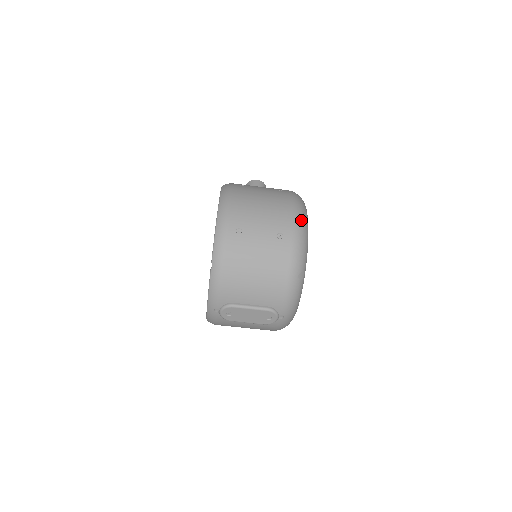
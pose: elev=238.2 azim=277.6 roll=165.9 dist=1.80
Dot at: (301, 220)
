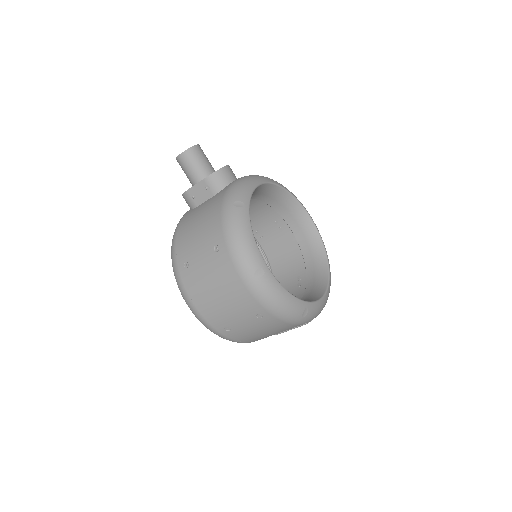
Dot at: (262, 291)
